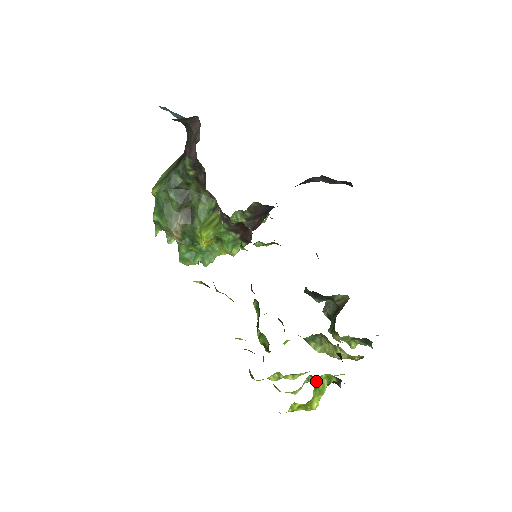
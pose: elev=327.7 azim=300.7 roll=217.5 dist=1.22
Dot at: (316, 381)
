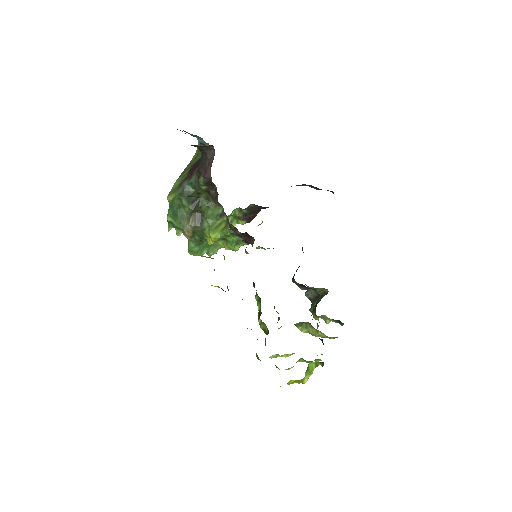
Dot at: (308, 366)
